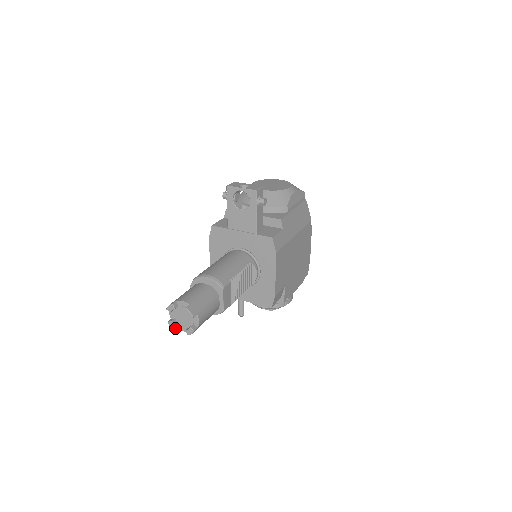
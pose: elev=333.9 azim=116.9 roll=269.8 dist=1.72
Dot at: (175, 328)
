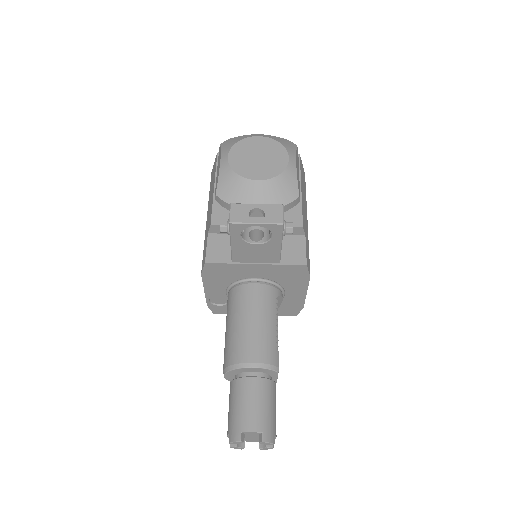
Dot at: occluded
